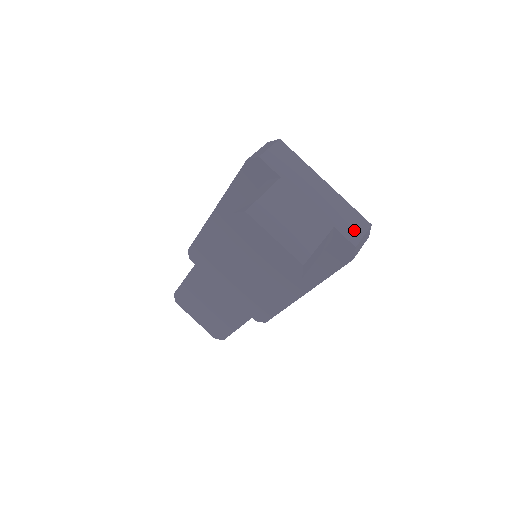
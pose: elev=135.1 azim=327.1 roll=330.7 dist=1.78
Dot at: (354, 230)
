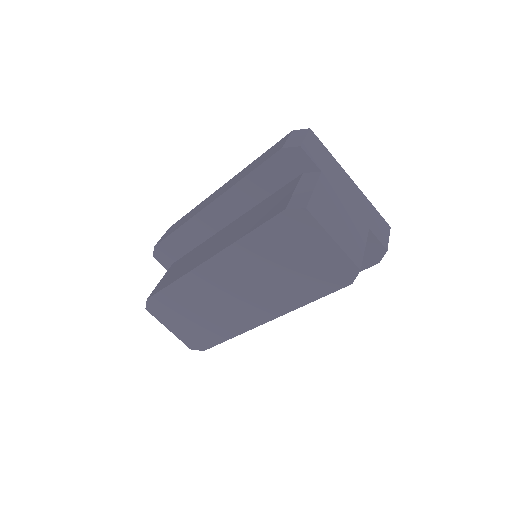
Dot at: (382, 232)
